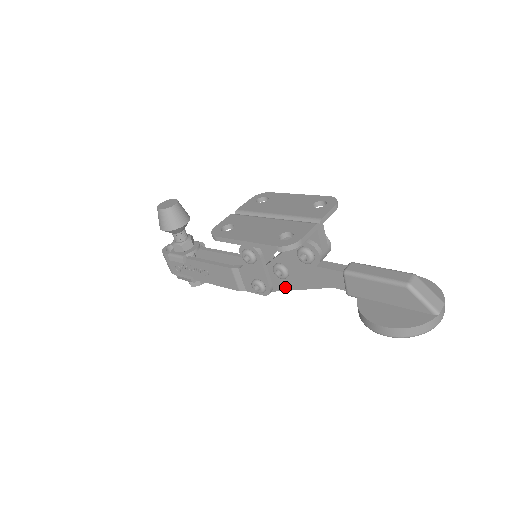
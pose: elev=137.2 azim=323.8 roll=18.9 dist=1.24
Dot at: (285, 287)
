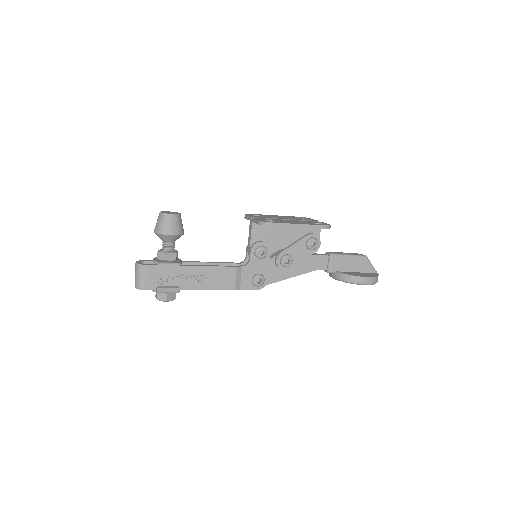
Dot at: (278, 278)
